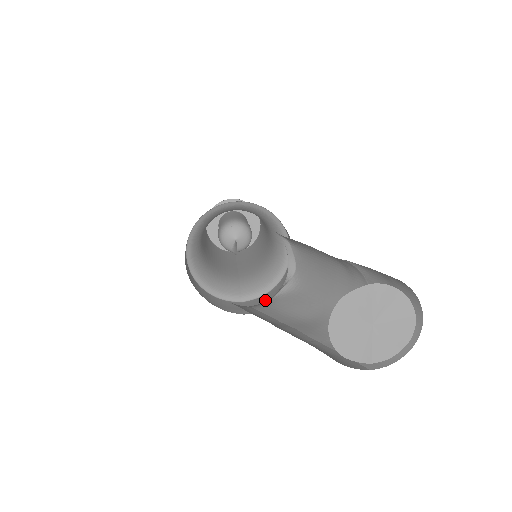
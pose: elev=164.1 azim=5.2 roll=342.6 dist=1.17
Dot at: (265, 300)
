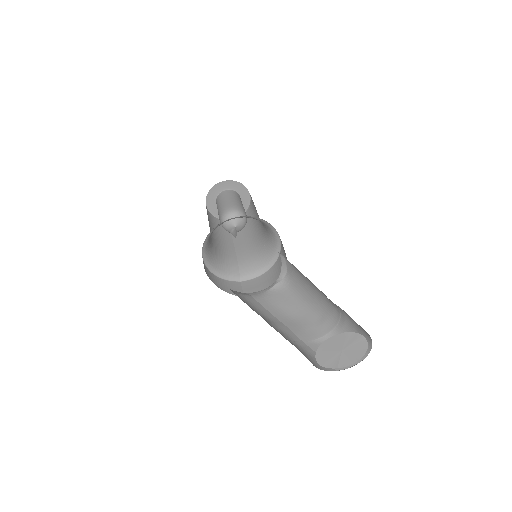
Dot at: (259, 284)
